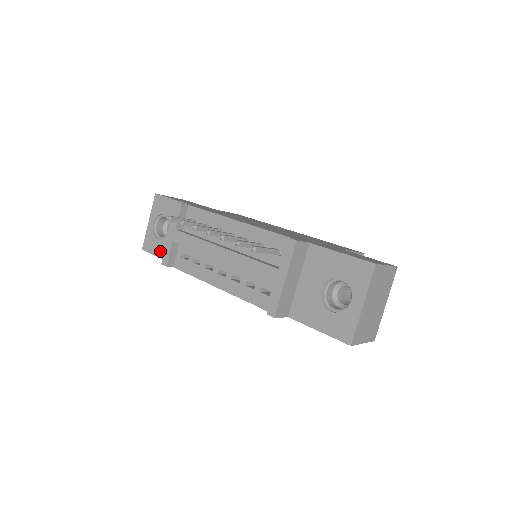
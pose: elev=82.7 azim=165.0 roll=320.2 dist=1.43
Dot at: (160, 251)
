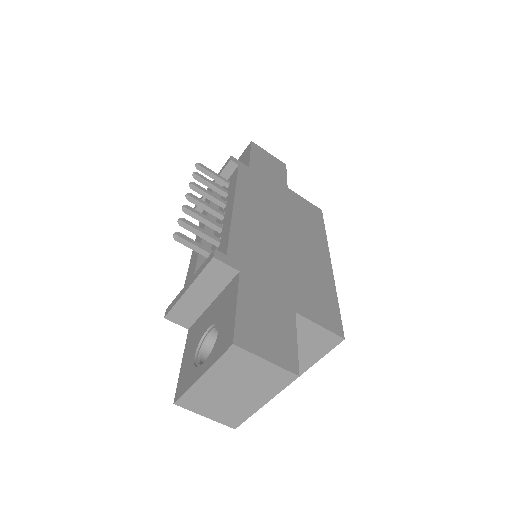
Dot at: occluded
